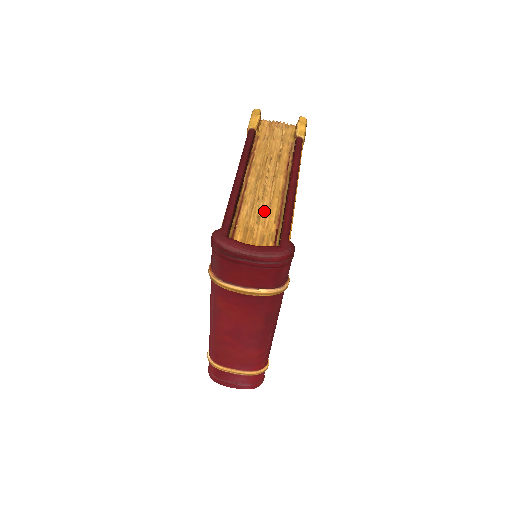
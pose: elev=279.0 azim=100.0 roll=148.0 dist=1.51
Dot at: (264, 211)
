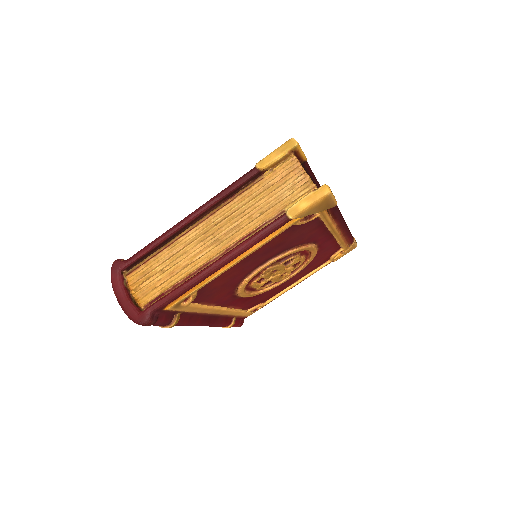
Dot at: (173, 269)
